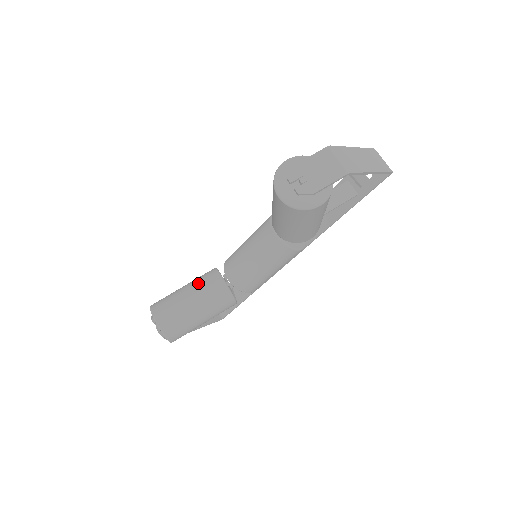
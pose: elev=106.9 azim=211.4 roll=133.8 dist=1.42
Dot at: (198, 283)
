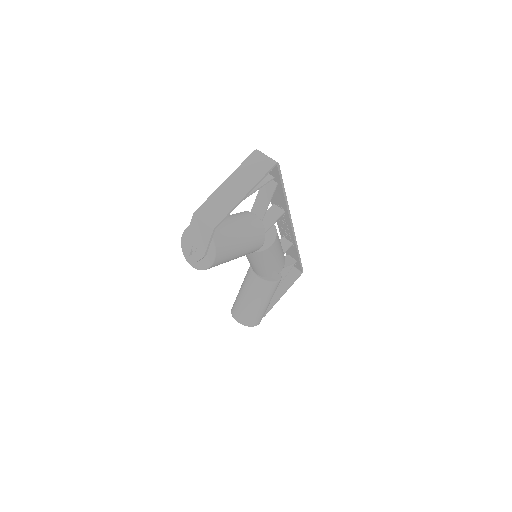
Dot at: (244, 284)
